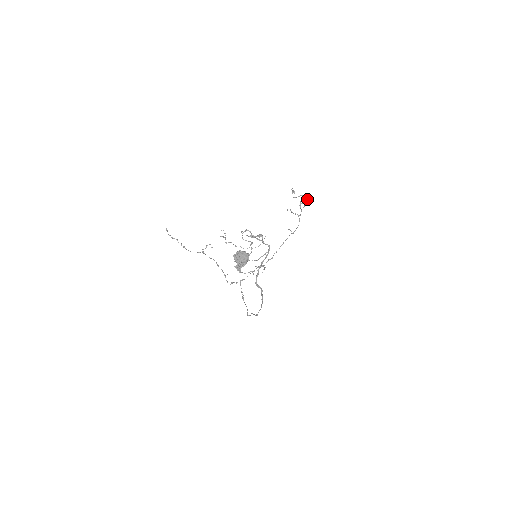
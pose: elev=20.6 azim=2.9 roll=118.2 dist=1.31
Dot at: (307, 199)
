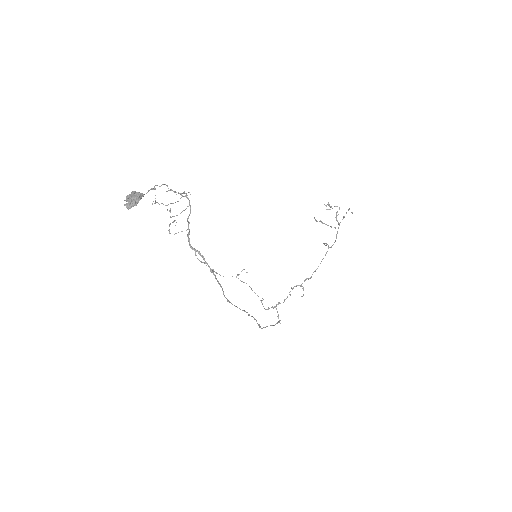
Dot at: occluded
